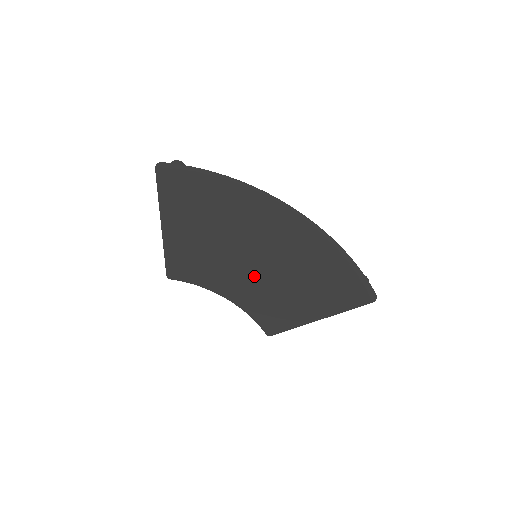
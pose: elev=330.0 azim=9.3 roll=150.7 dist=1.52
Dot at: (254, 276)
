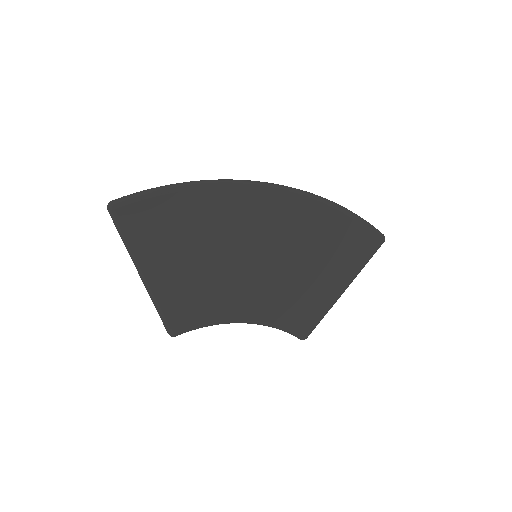
Dot at: (264, 279)
